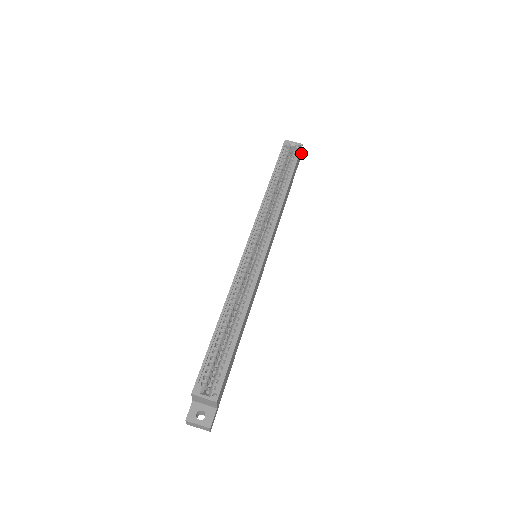
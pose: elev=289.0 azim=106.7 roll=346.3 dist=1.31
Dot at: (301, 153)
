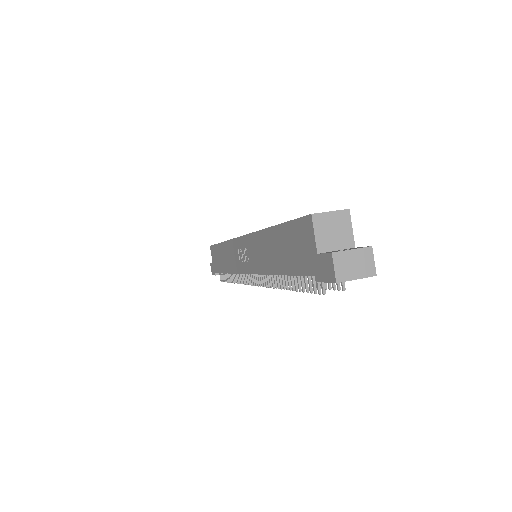
Dot at: occluded
